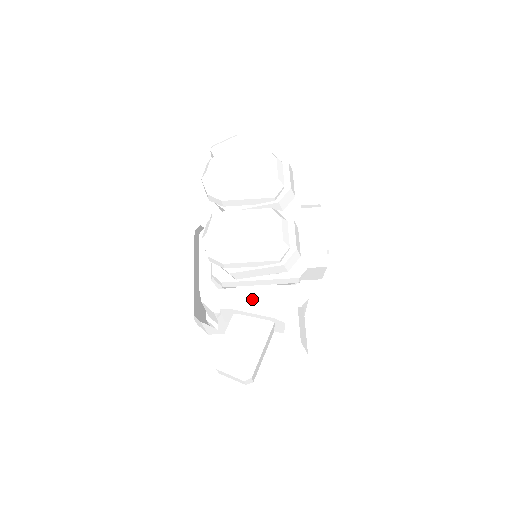
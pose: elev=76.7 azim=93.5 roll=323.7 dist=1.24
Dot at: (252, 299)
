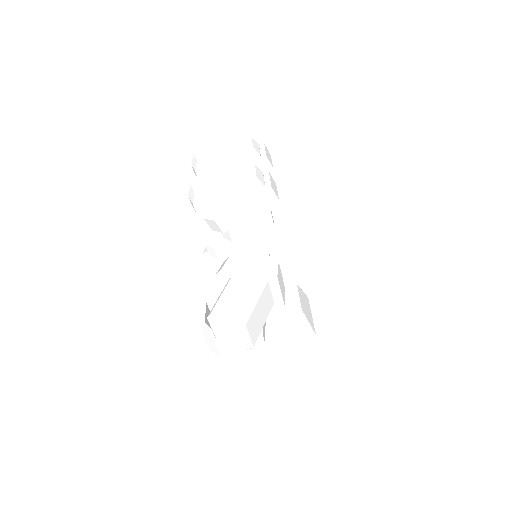
Dot at: (244, 260)
